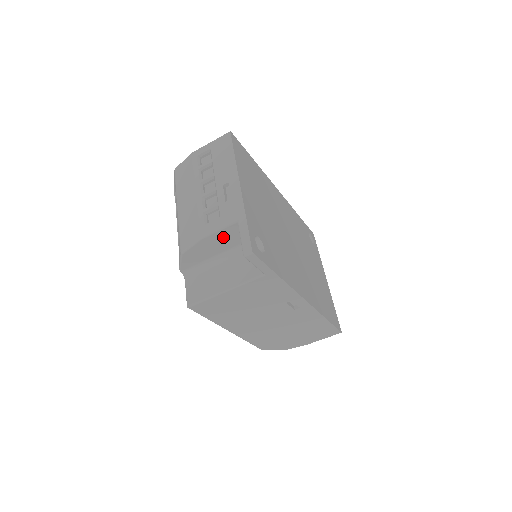
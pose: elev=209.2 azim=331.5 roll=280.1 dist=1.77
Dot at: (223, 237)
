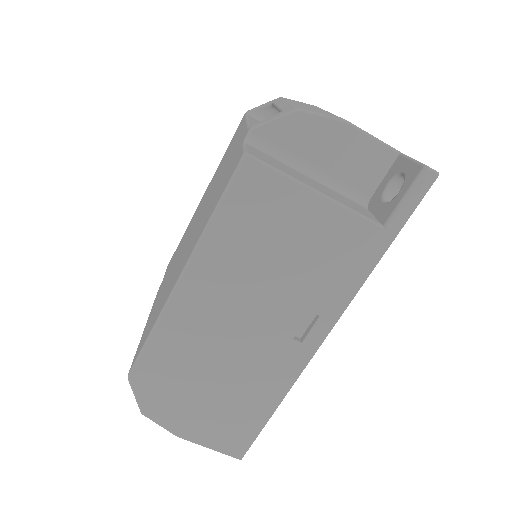
Dot at: (360, 152)
